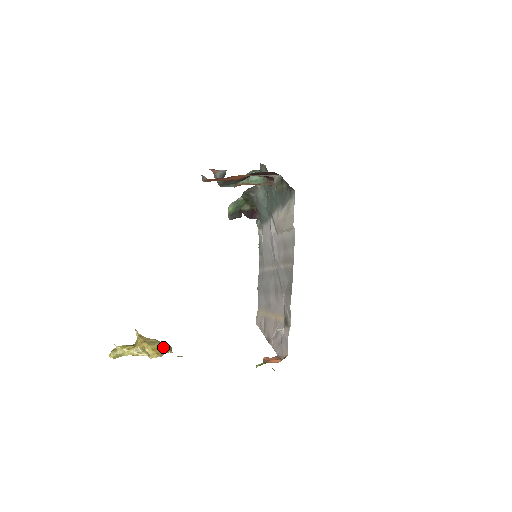
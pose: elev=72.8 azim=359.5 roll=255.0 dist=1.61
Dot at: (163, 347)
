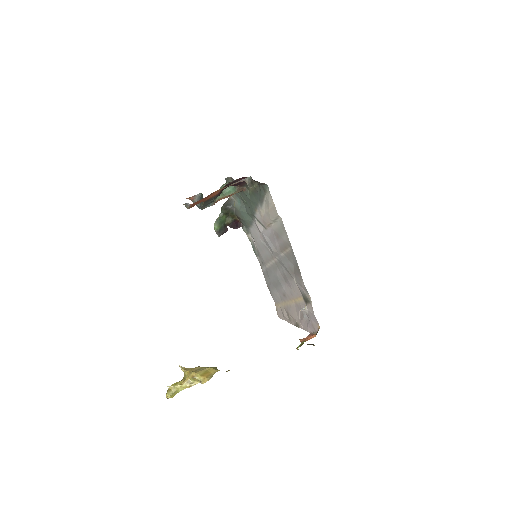
Dot at: (209, 370)
